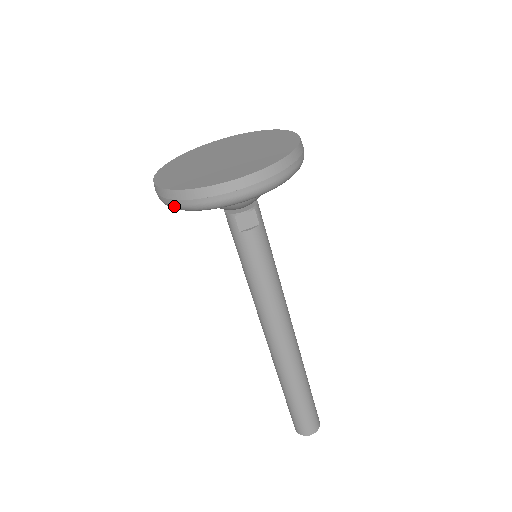
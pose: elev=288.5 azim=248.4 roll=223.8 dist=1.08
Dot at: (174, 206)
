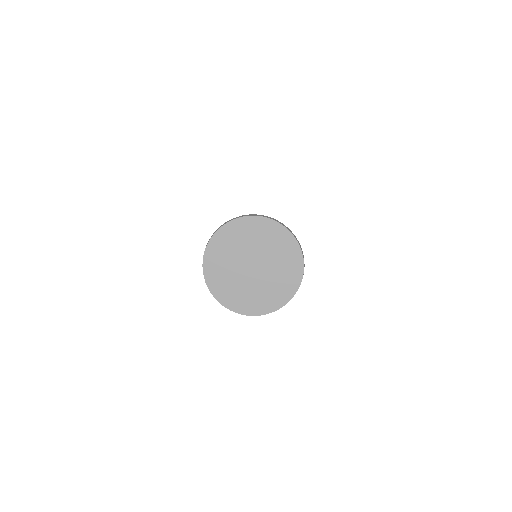
Dot at: occluded
